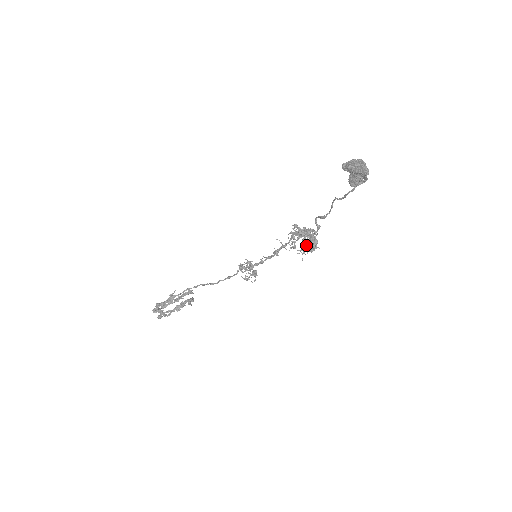
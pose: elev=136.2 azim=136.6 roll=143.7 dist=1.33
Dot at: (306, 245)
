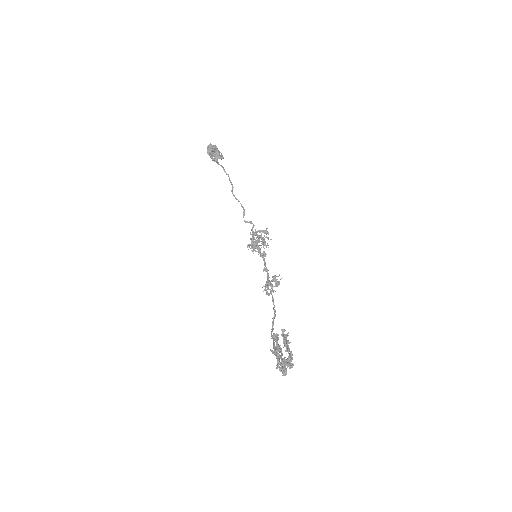
Dot at: (264, 240)
